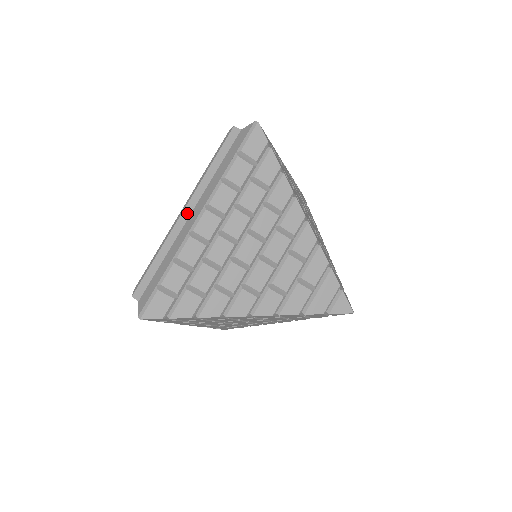
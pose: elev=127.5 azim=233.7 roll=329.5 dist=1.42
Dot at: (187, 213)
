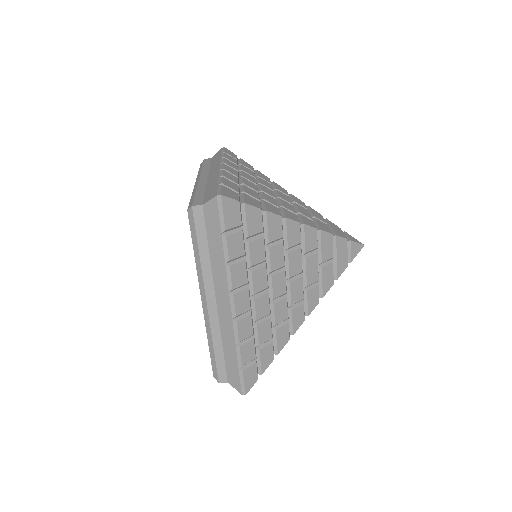
Dot at: (212, 302)
